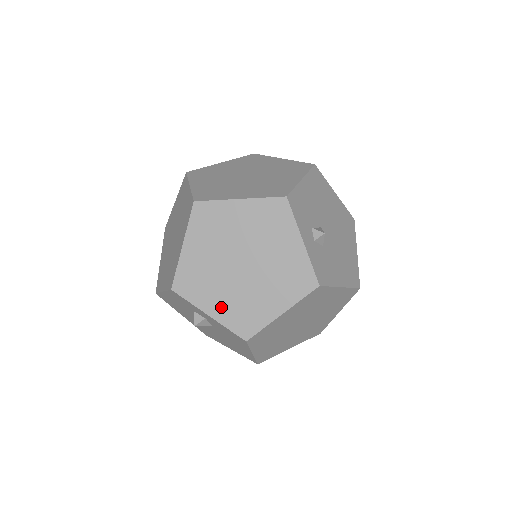
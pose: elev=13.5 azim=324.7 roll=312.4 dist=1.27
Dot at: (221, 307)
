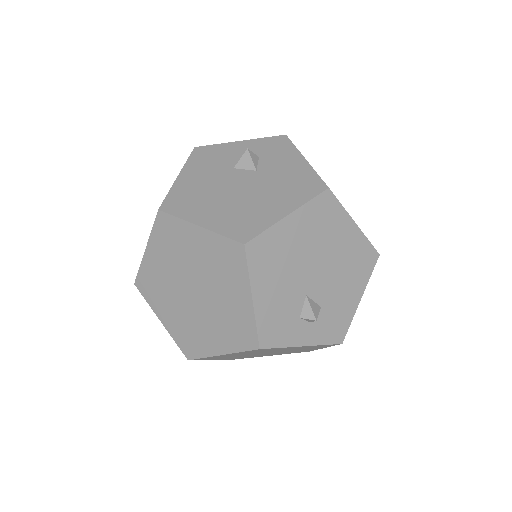
Dot at: occluded
